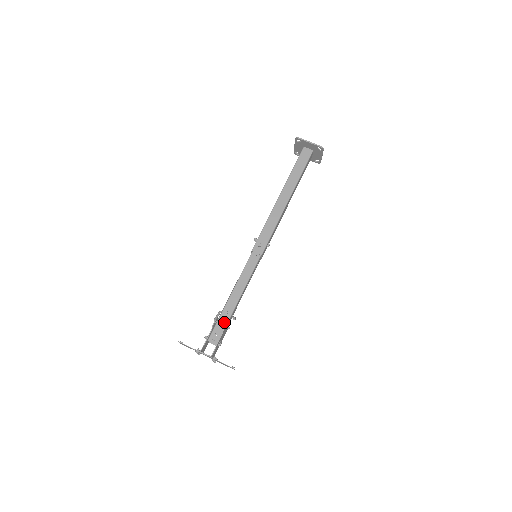
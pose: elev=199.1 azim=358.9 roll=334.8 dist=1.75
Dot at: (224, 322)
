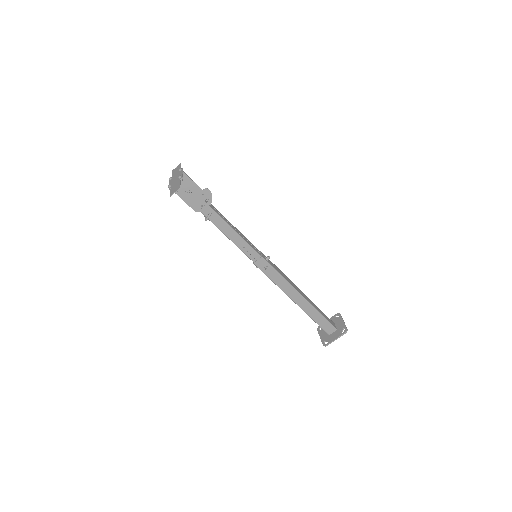
Dot at: (208, 203)
